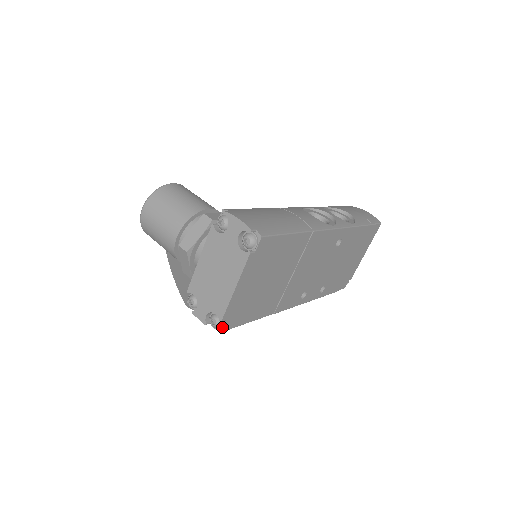
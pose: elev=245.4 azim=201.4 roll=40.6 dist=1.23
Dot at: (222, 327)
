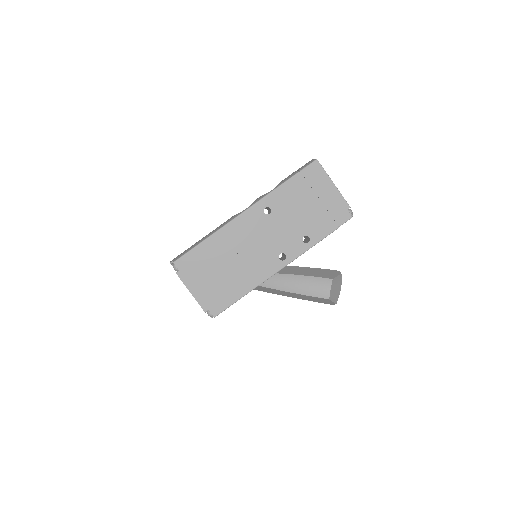
Dot at: (212, 314)
